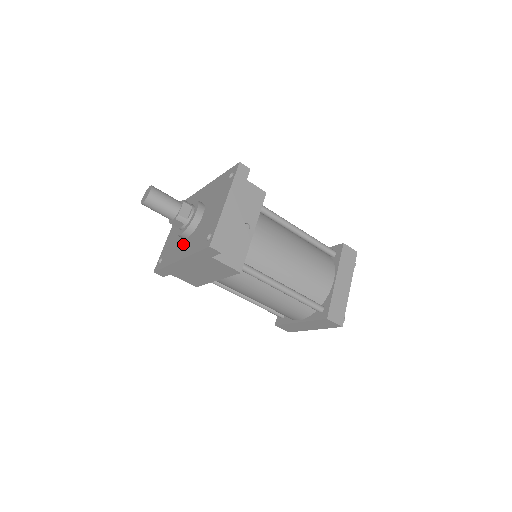
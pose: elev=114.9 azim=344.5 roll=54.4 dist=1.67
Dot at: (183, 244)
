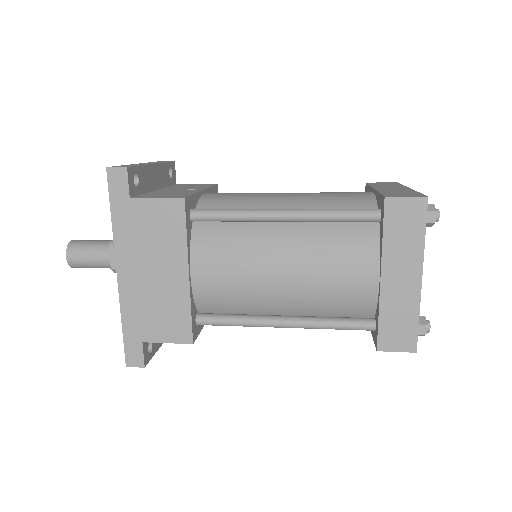
Dot at: occluded
